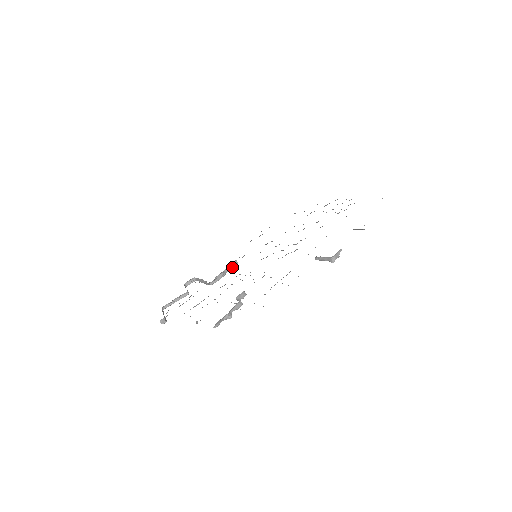
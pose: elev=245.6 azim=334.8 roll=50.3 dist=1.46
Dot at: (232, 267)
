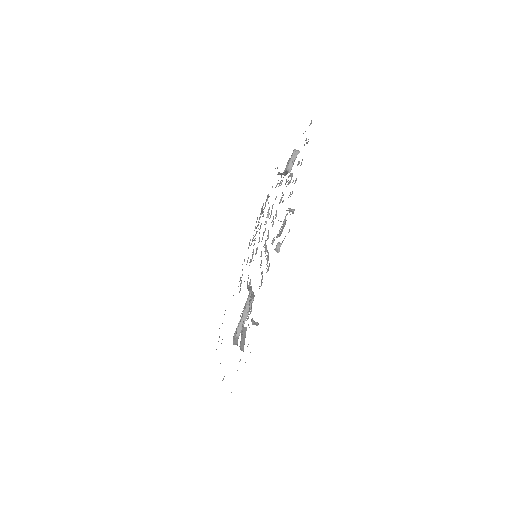
Dot at: (251, 289)
